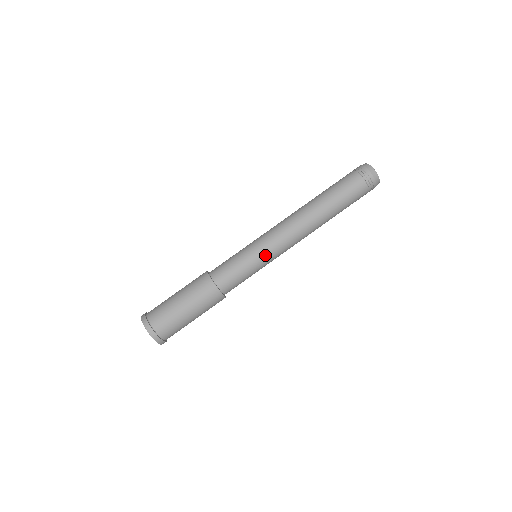
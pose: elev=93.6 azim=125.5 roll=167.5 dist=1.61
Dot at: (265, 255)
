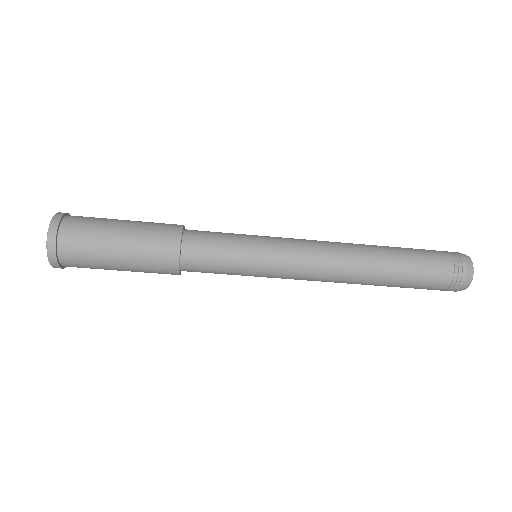
Dot at: (268, 271)
